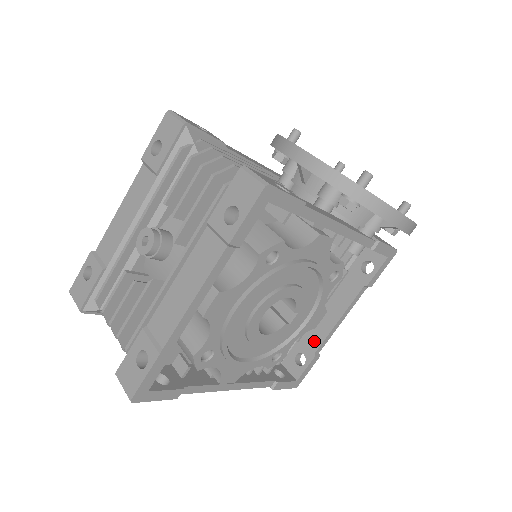
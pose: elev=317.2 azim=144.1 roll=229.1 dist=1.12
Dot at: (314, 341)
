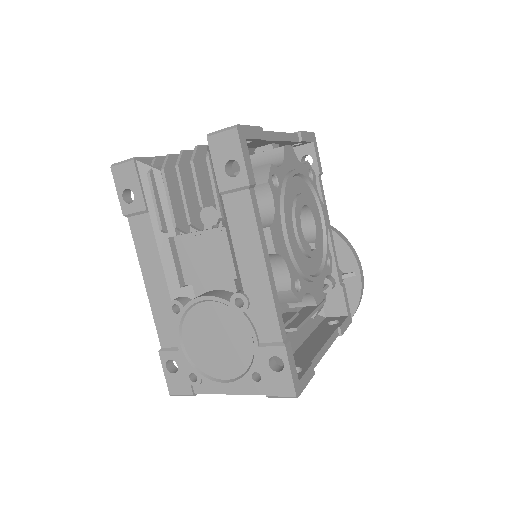
Dot at: (305, 358)
